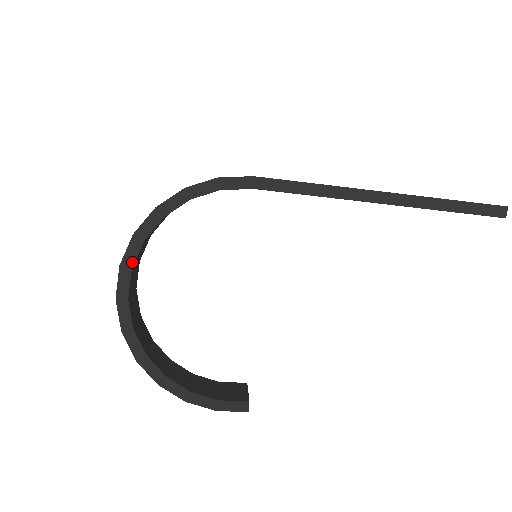
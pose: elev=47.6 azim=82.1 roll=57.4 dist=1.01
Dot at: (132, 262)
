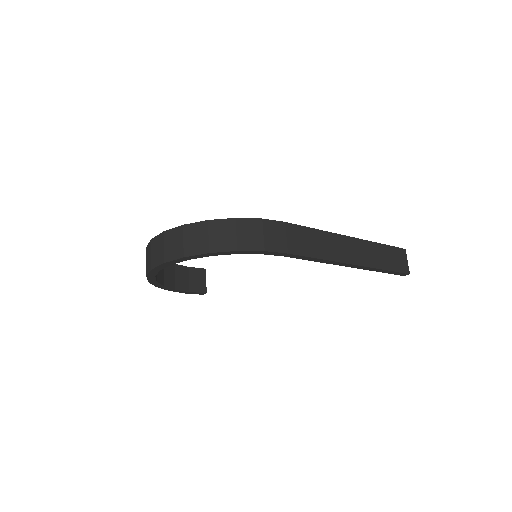
Dot at: (174, 263)
